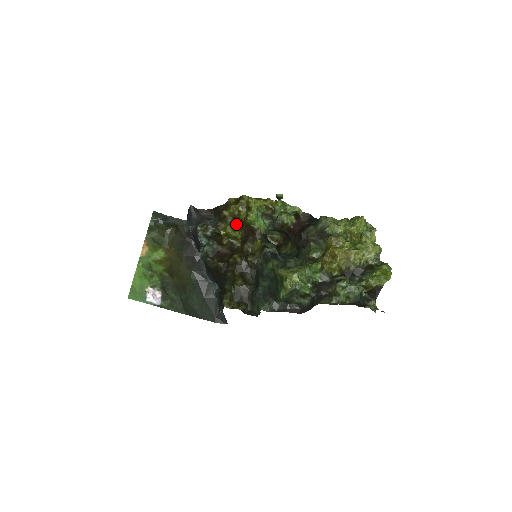
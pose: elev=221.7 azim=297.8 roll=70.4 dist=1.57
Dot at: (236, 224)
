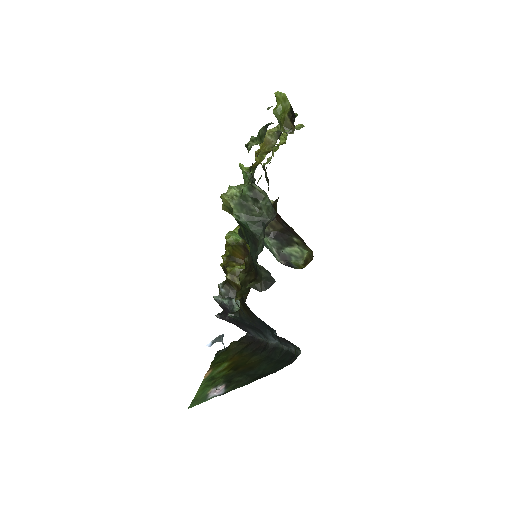
Dot at: (239, 264)
